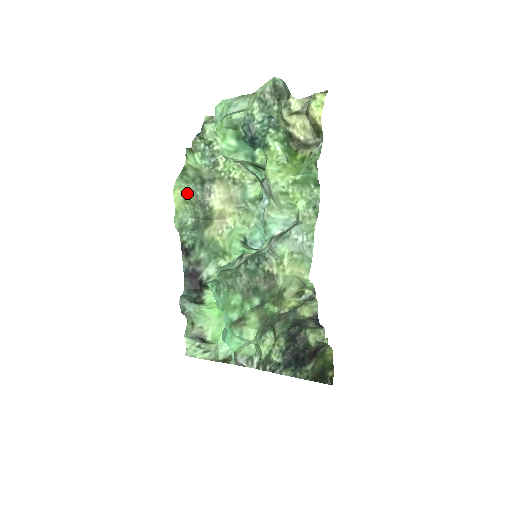
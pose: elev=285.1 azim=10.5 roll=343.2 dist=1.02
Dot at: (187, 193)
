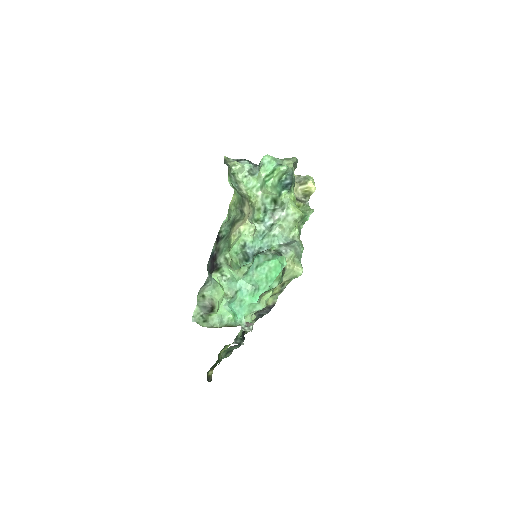
Dot at: (237, 199)
